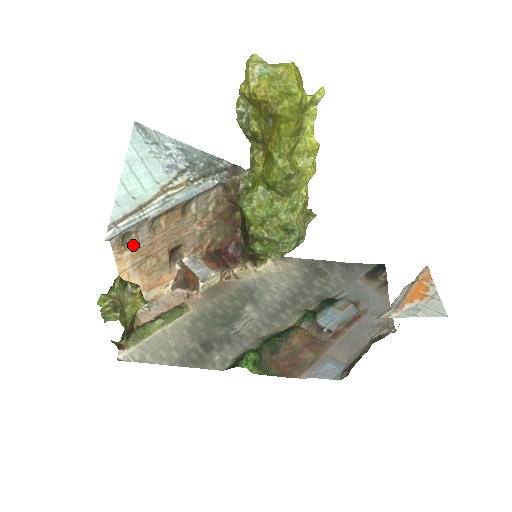
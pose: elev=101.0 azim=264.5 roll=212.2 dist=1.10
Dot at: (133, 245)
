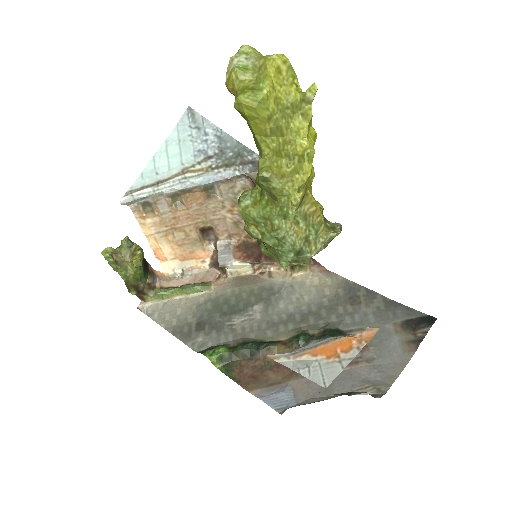
Dot at: (155, 215)
